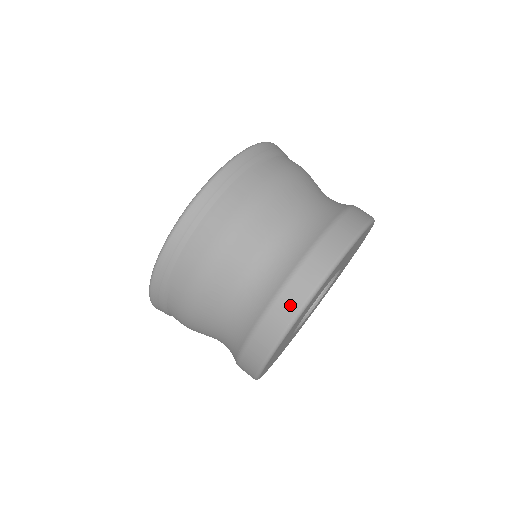
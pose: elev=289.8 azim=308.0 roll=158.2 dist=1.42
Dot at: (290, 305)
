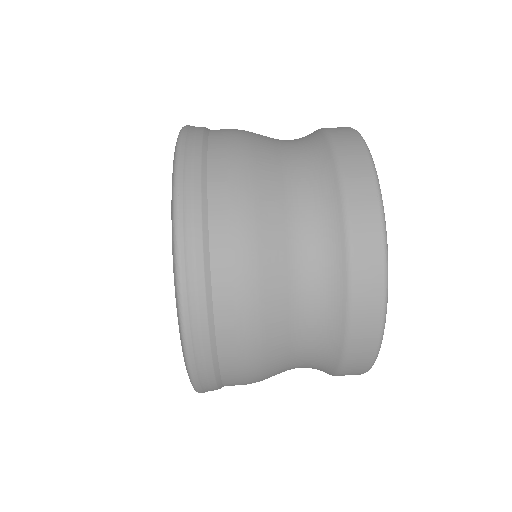
Dot at: (360, 365)
